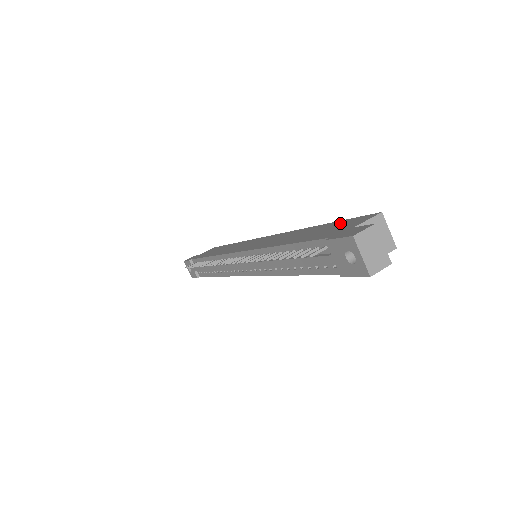
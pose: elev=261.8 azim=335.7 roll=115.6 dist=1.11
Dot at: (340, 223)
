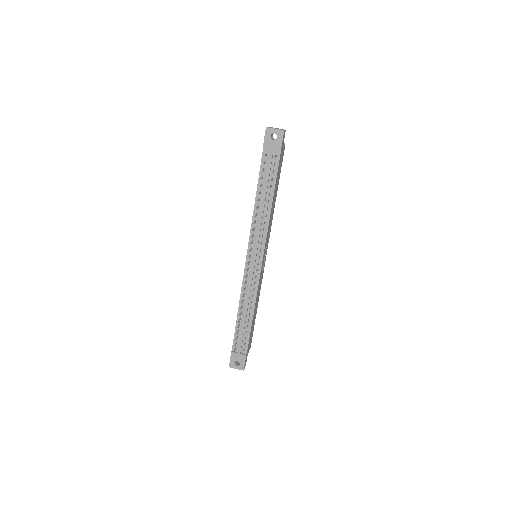
Dot at: occluded
